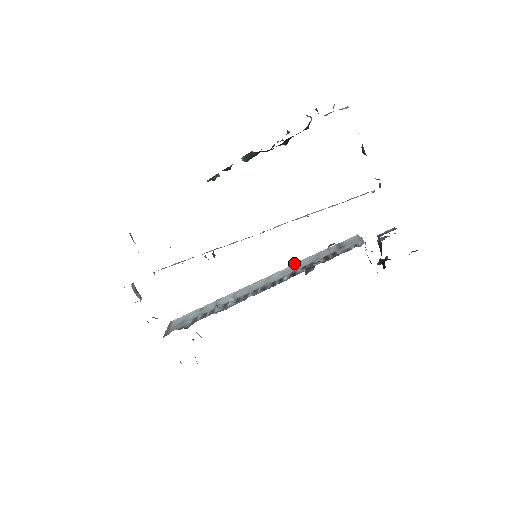
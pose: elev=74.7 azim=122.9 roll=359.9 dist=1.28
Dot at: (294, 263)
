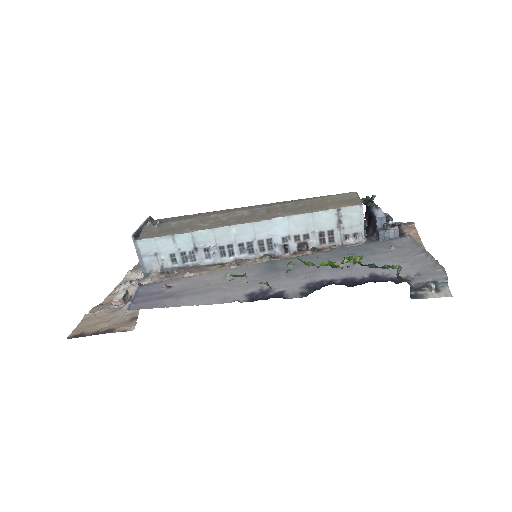
Dot at: (285, 217)
